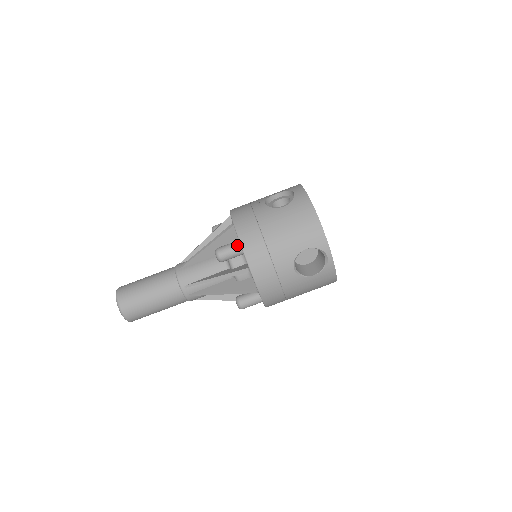
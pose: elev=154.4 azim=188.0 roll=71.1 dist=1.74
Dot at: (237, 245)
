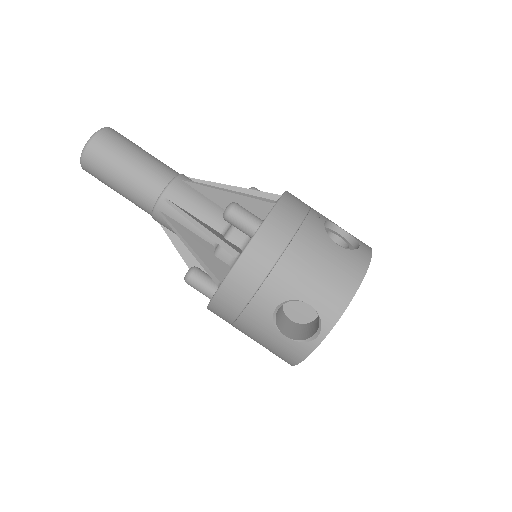
Dot at: (257, 222)
